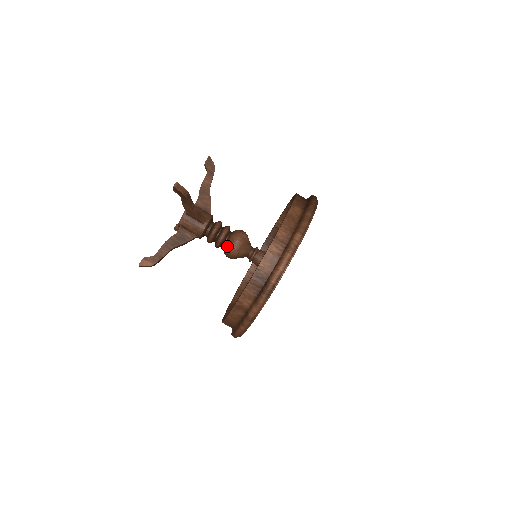
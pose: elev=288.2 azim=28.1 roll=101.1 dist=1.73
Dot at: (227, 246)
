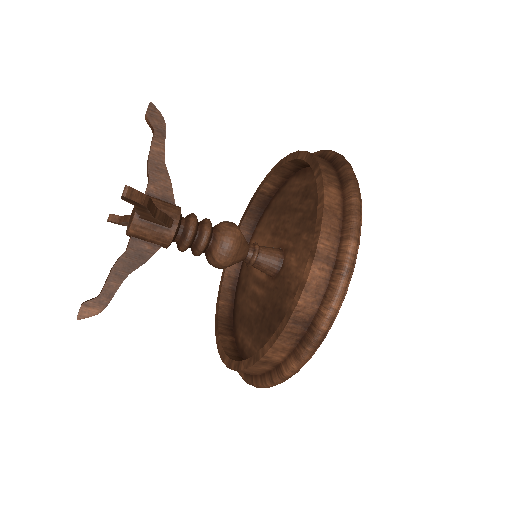
Dot at: (214, 255)
